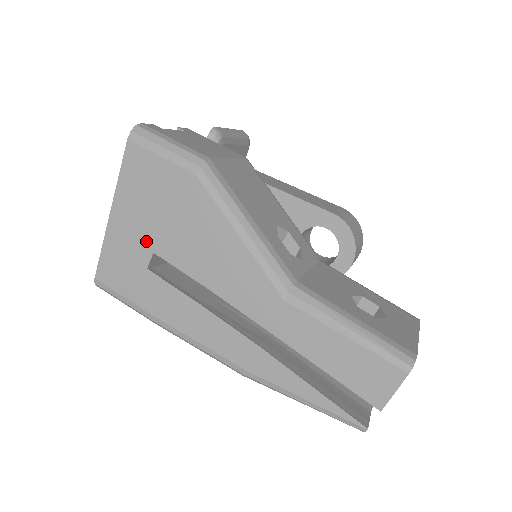
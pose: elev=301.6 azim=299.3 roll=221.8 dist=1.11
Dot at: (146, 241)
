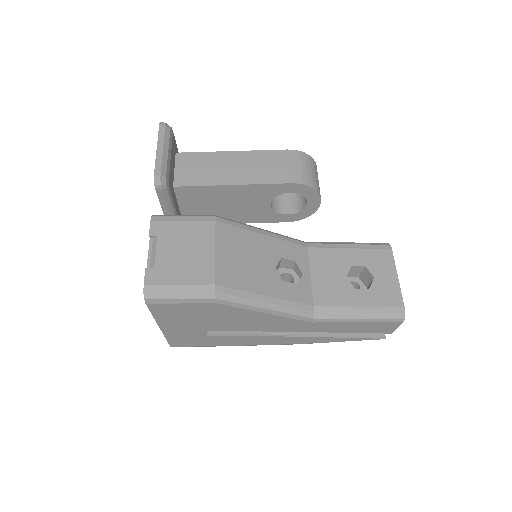
Dot at: (198, 329)
